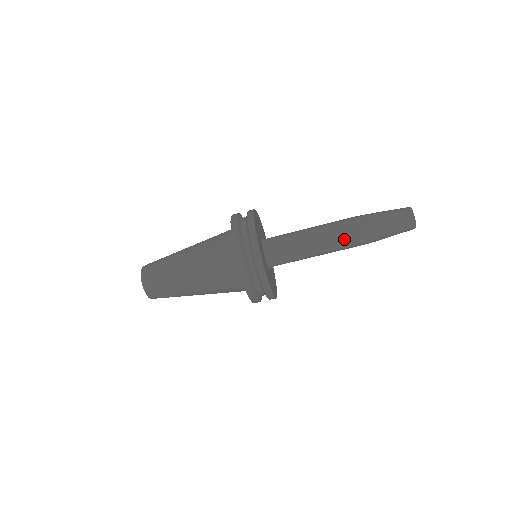
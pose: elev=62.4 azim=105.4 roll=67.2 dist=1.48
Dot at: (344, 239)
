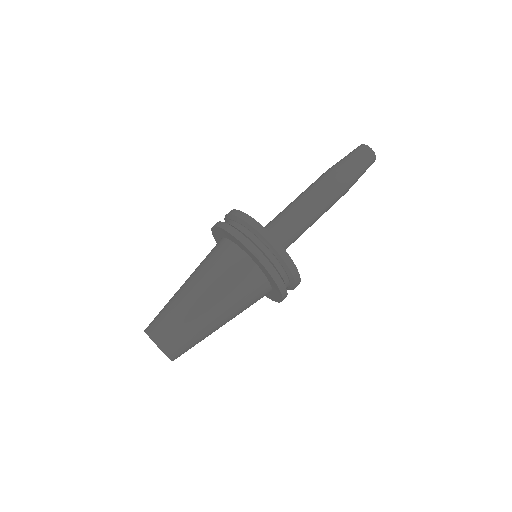
Dot at: (321, 187)
